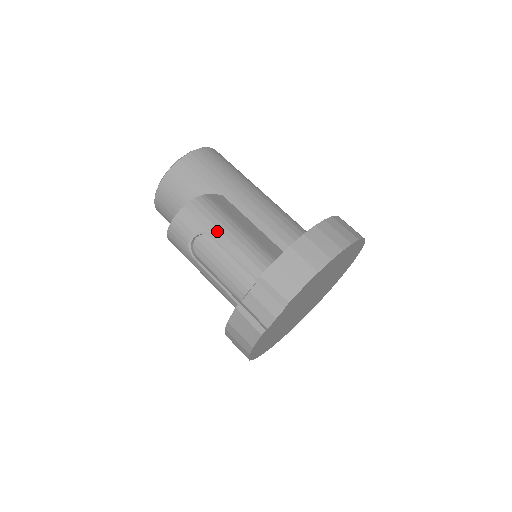
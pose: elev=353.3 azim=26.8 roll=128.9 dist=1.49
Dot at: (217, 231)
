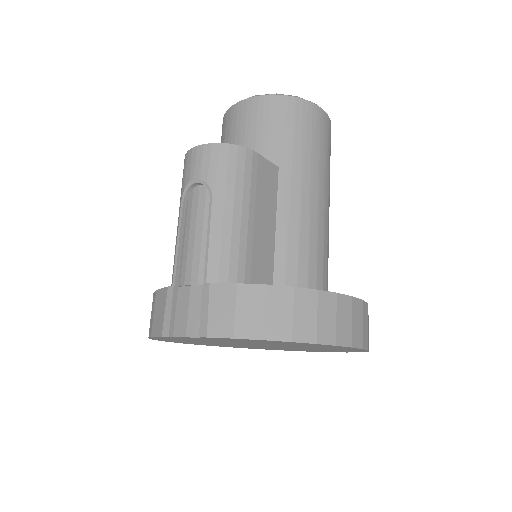
Dot at: (221, 198)
